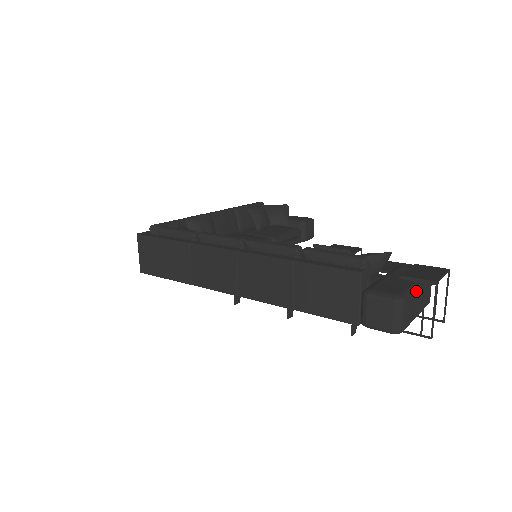
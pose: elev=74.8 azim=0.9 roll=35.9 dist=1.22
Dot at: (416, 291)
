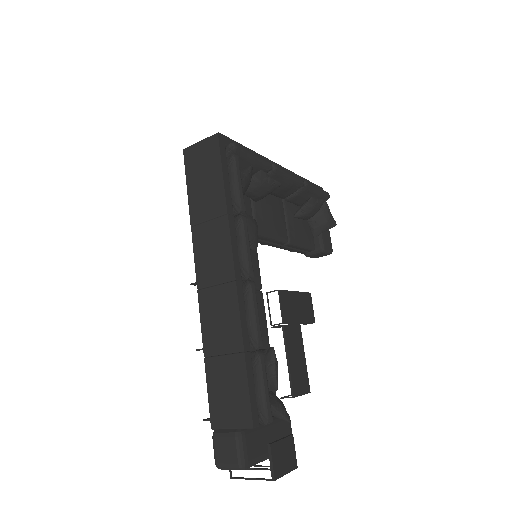
Dot at: (262, 461)
